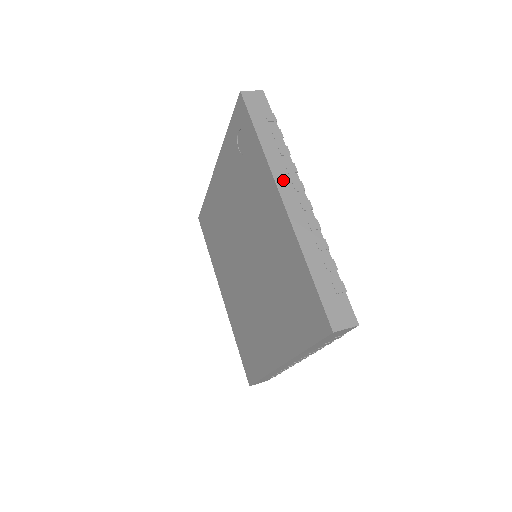
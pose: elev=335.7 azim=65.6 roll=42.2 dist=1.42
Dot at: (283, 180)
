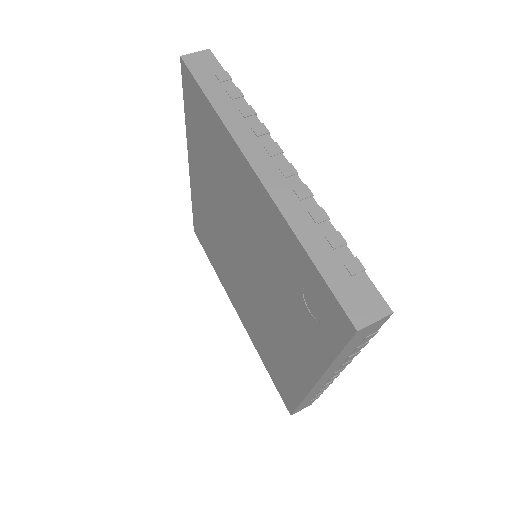
Dot at: (328, 376)
